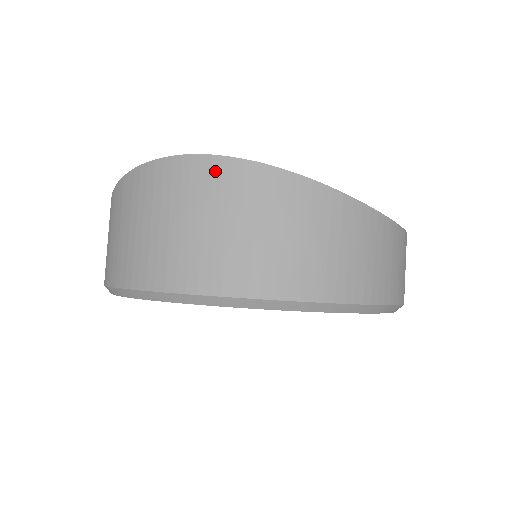
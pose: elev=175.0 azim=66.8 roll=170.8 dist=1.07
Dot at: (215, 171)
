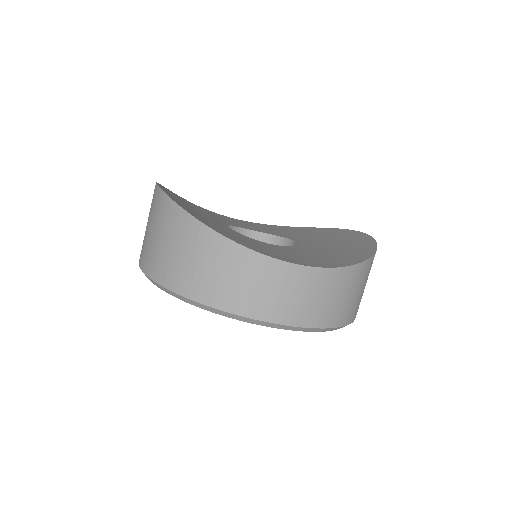
Dot at: (156, 195)
